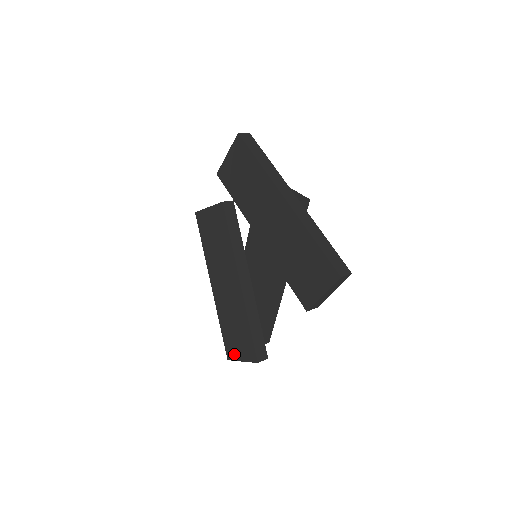
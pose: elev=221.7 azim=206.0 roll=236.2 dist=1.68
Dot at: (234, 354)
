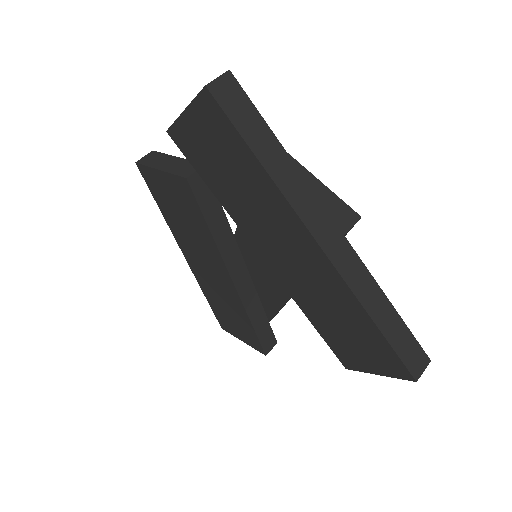
Dot at: (231, 331)
